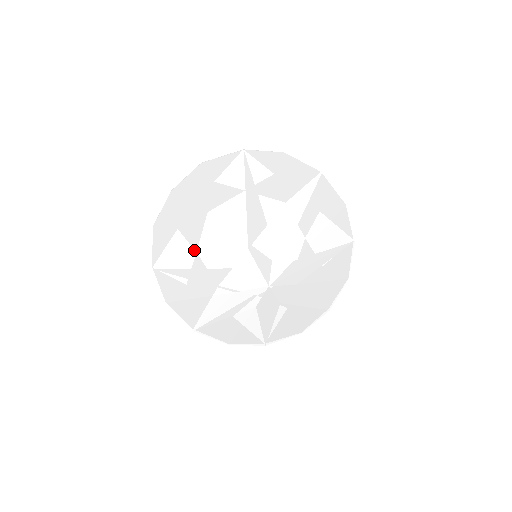
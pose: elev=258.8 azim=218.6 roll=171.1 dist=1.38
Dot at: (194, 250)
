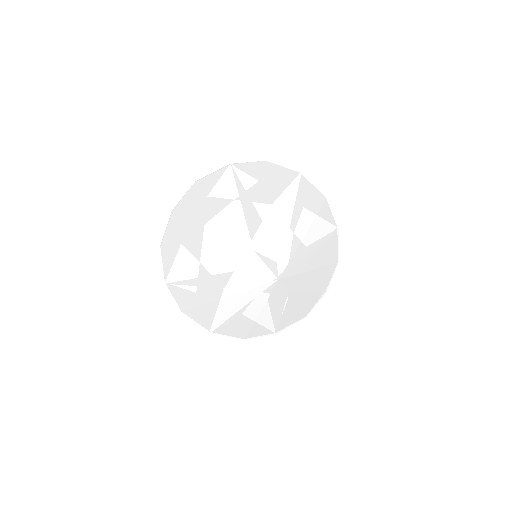
Dot at: (204, 260)
